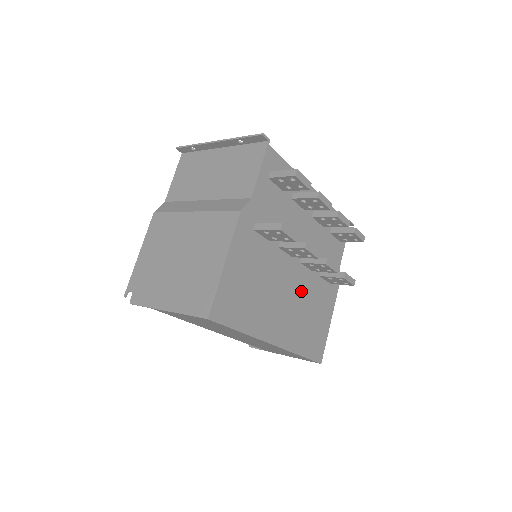
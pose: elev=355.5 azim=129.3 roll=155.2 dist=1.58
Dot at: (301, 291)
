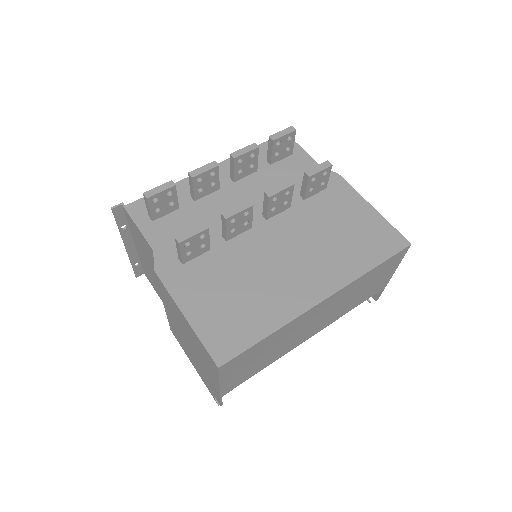
Dot at: (298, 233)
